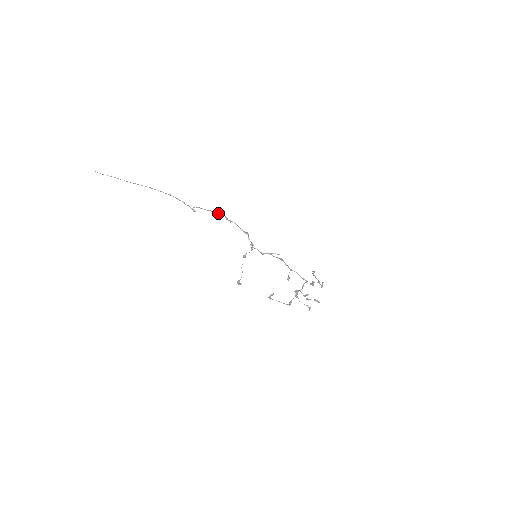
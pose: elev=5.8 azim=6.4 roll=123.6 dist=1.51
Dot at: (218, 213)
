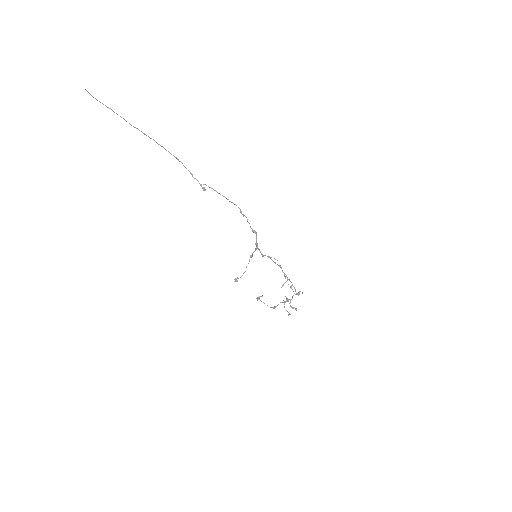
Dot at: (232, 202)
